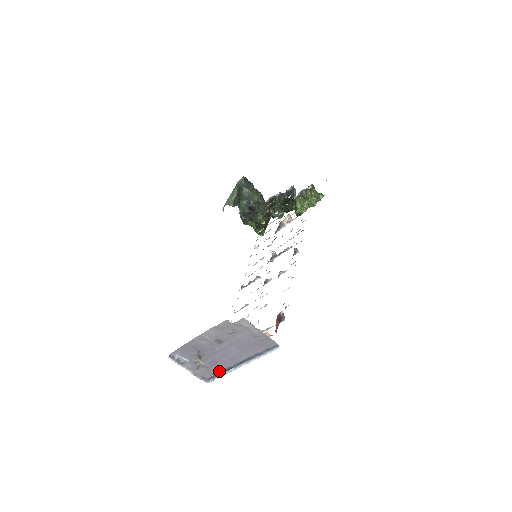
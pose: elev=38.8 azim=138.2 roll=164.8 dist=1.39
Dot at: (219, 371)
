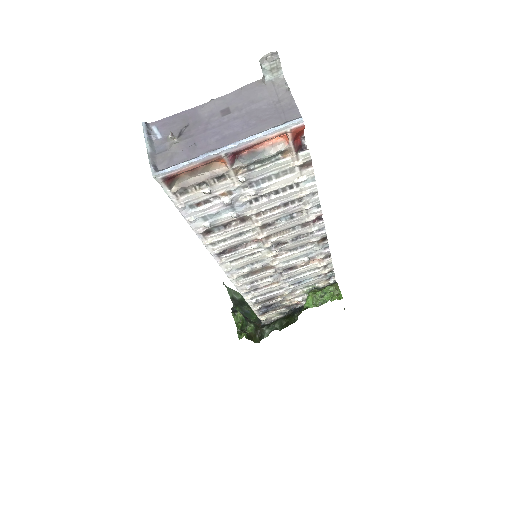
Dot at: (186, 160)
